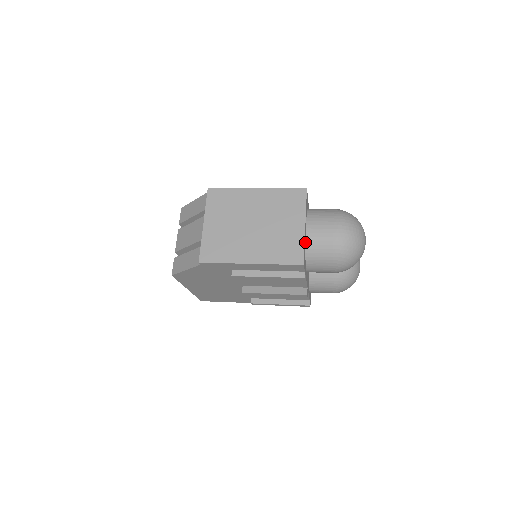
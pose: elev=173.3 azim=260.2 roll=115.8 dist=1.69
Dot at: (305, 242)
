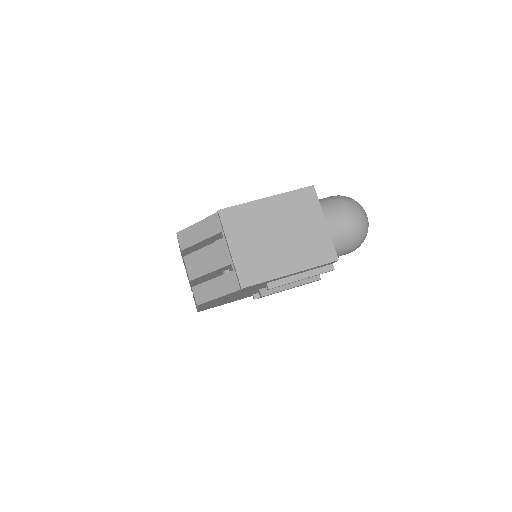
Dot at: occluded
